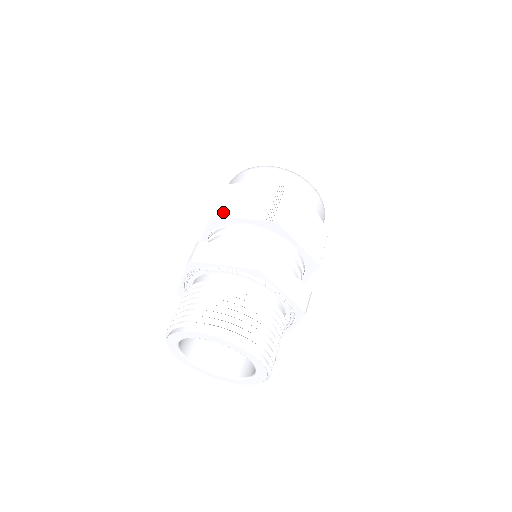
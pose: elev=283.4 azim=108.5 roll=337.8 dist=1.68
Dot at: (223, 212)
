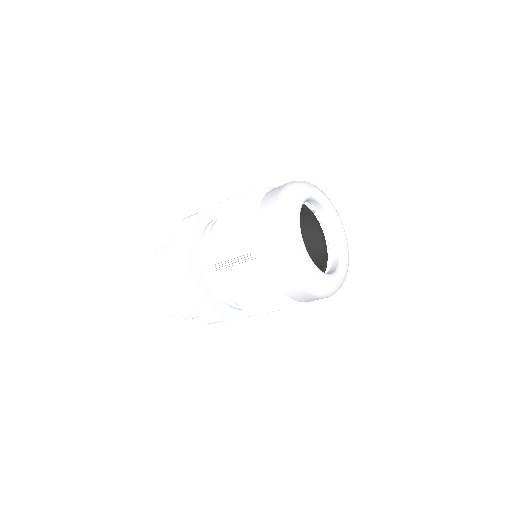
Dot at: (222, 269)
